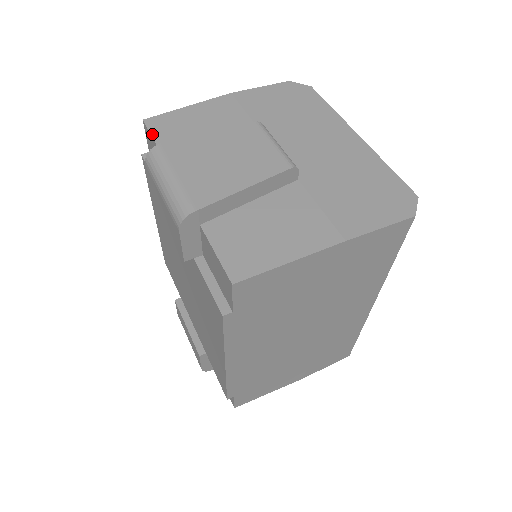
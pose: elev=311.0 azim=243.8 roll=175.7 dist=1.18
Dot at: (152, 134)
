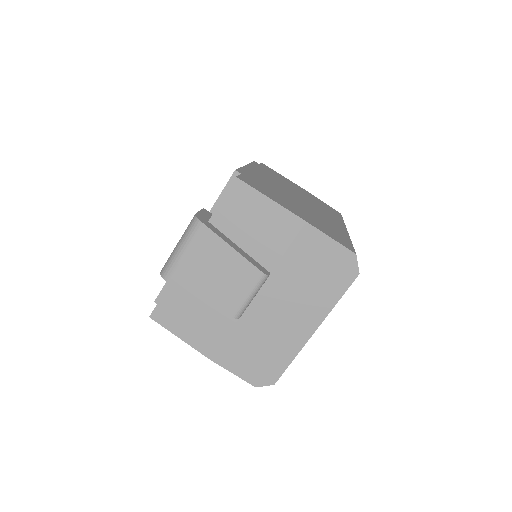
Dot at: (225, 196)
